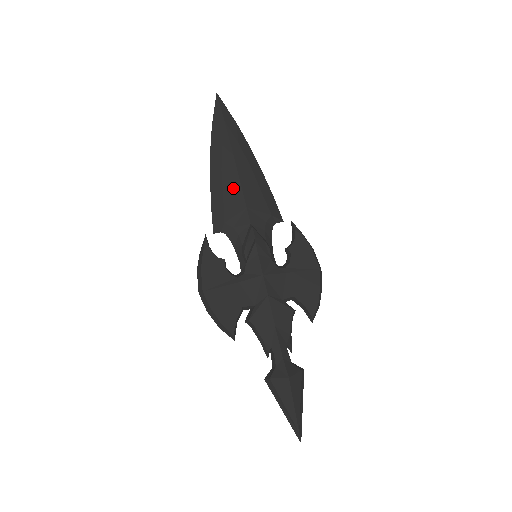
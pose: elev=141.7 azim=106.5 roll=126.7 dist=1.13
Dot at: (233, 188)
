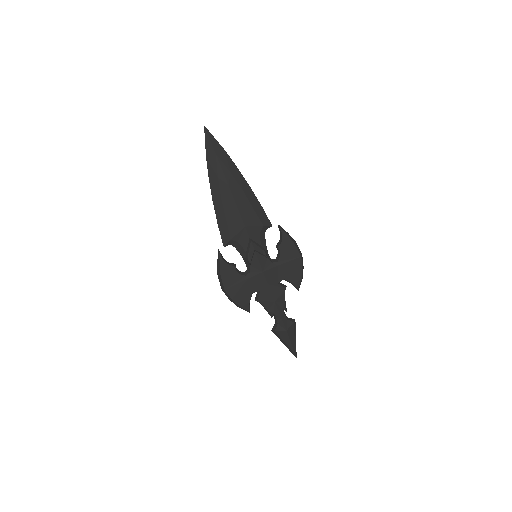
Dot at: (233, 213)
